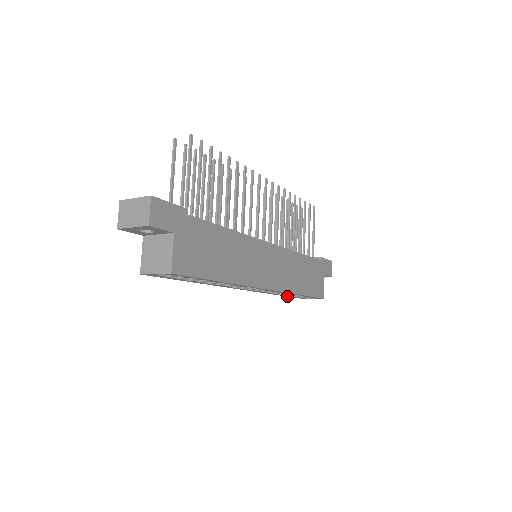
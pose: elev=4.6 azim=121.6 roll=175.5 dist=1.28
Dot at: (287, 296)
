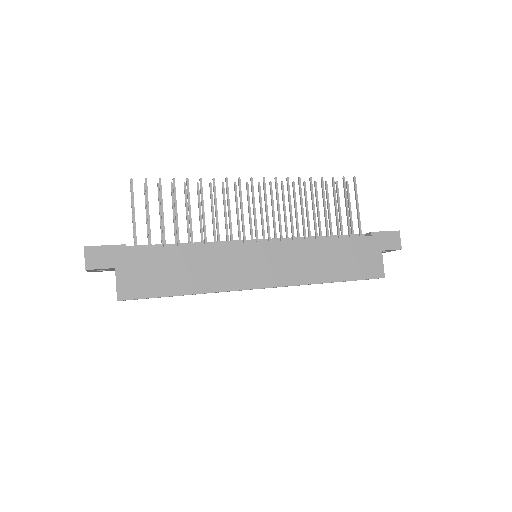
Dot at: occluded
